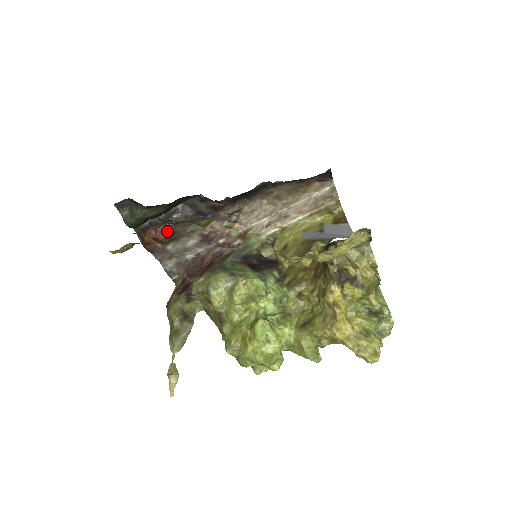
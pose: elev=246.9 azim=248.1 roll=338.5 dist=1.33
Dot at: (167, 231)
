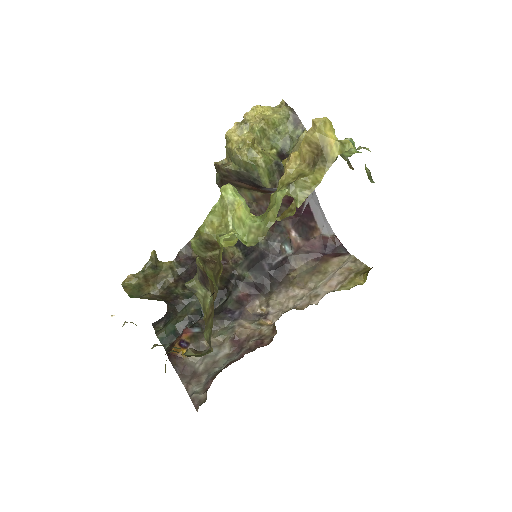
Dot at: (193, 330)
